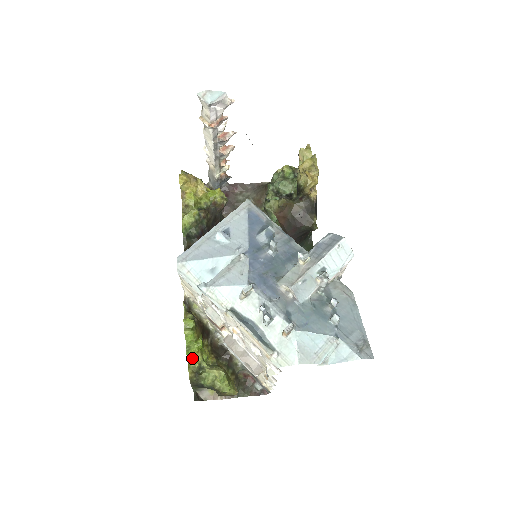
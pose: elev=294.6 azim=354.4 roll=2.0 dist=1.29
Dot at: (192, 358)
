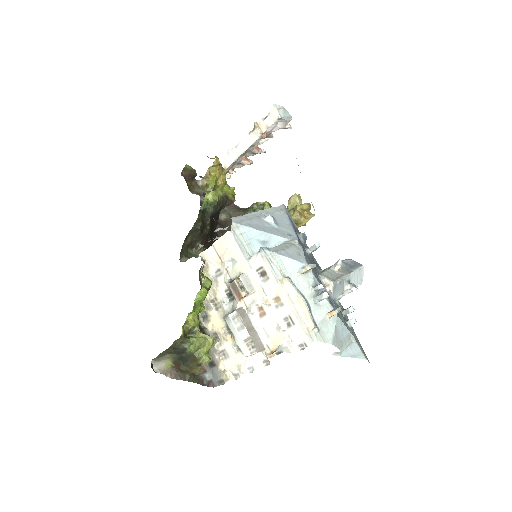
Dot at: (192, 318)
